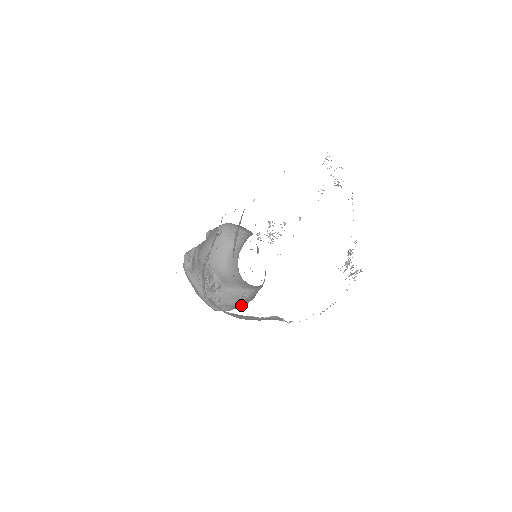
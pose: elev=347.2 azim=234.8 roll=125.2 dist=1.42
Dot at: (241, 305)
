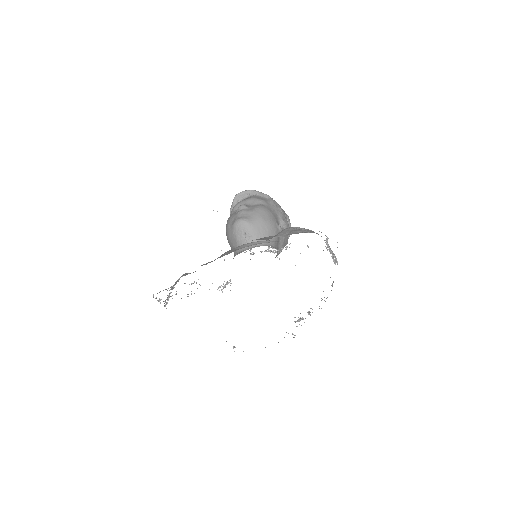
Dot at: occluded
